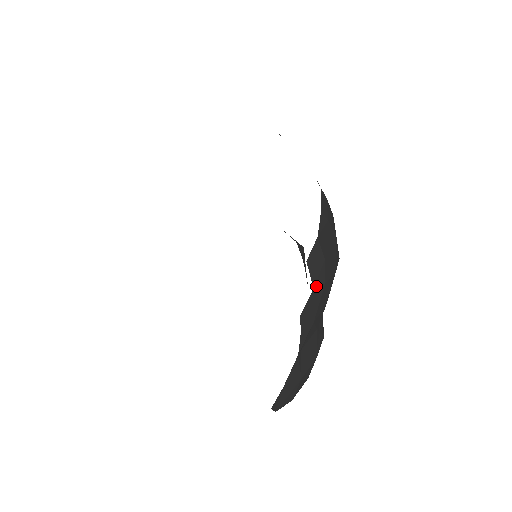
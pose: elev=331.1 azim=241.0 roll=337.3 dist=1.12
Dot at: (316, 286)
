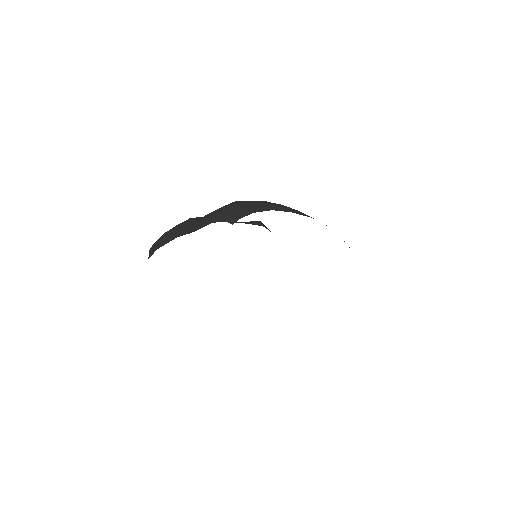
Dot at: occluded
